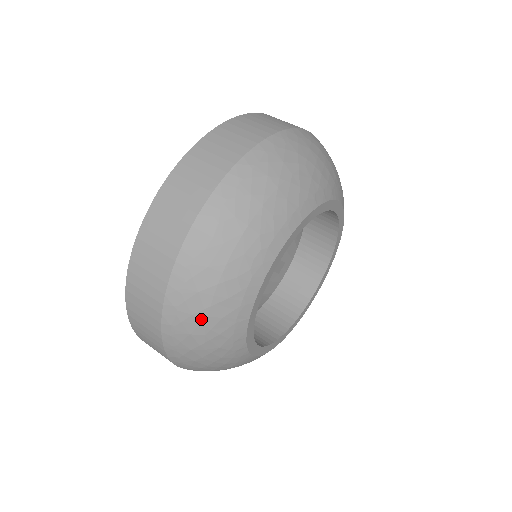
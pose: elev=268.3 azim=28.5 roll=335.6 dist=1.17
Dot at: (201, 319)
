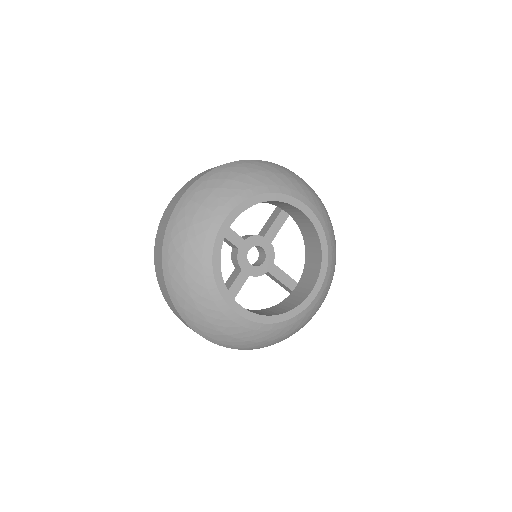
Dot at: (181, 253)
